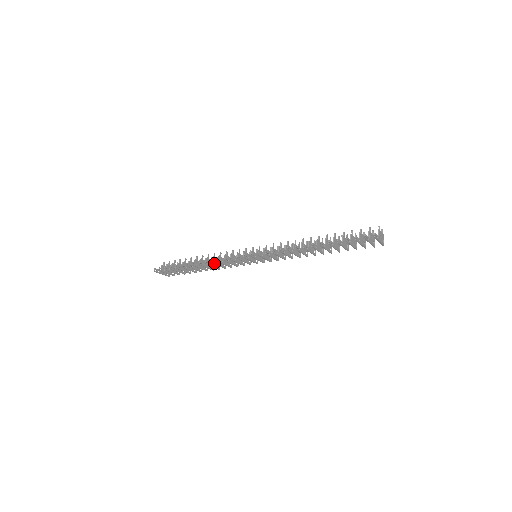
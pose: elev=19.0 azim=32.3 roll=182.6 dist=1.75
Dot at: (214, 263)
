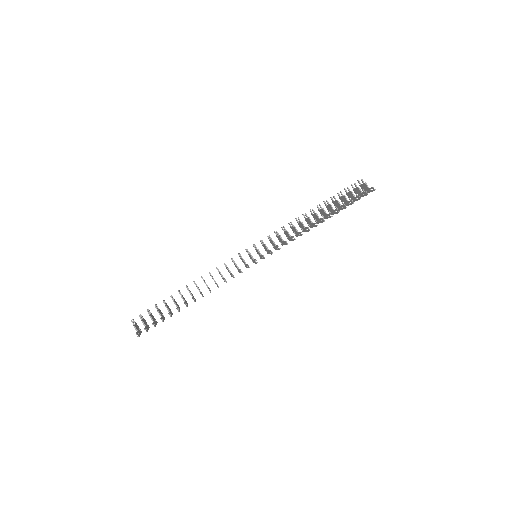
Dot at: (218, 286)
